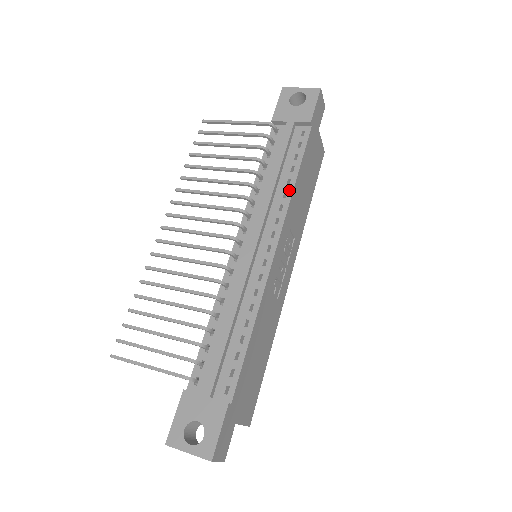
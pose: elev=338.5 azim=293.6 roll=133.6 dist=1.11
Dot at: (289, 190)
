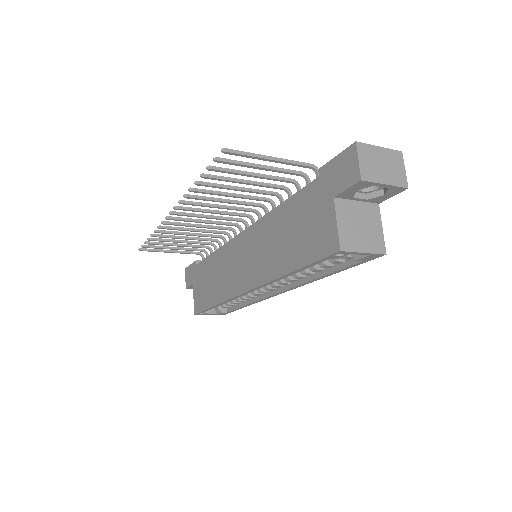
Dot at: occluded
